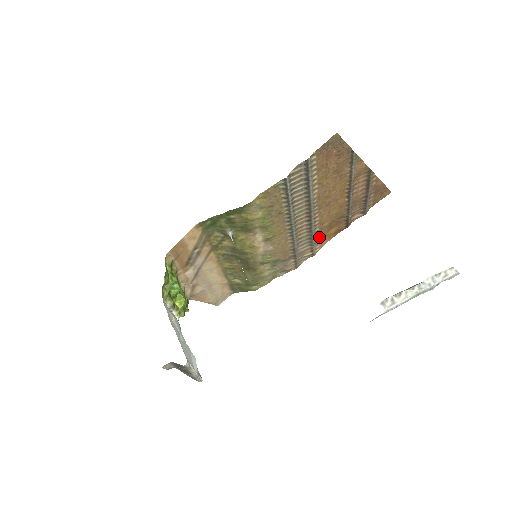
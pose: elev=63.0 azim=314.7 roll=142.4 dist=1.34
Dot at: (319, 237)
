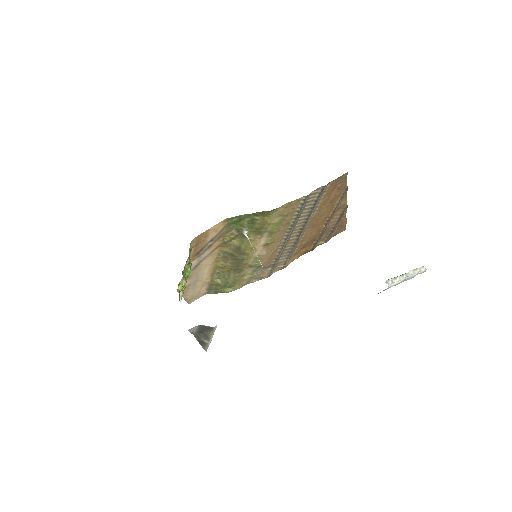
Dot at: (294, 253)
